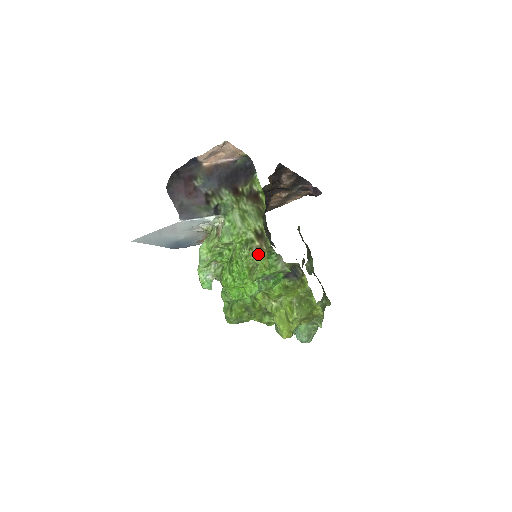
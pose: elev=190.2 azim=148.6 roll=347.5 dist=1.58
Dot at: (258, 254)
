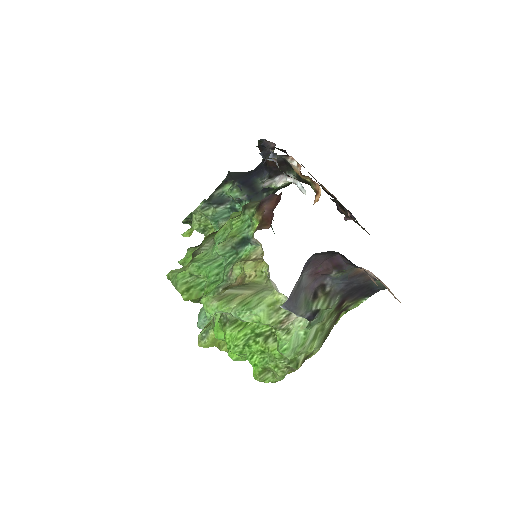
Dot at: (286, 374)
